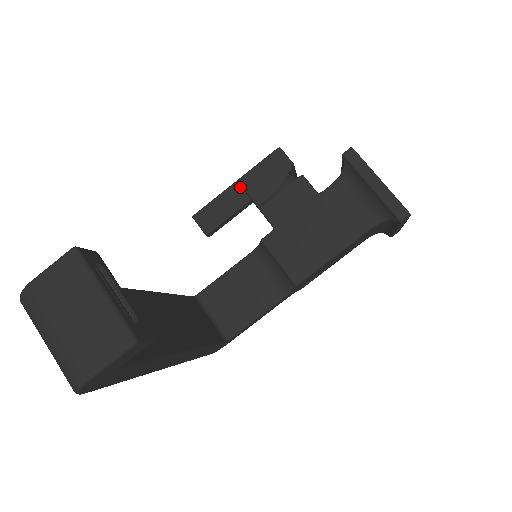
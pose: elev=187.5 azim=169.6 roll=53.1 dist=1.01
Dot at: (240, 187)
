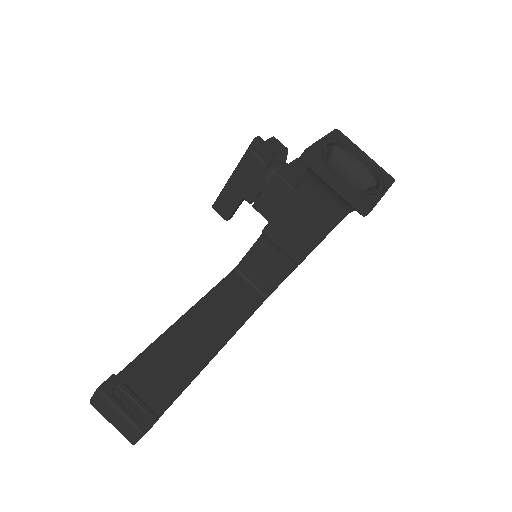
Dot at: occluded
